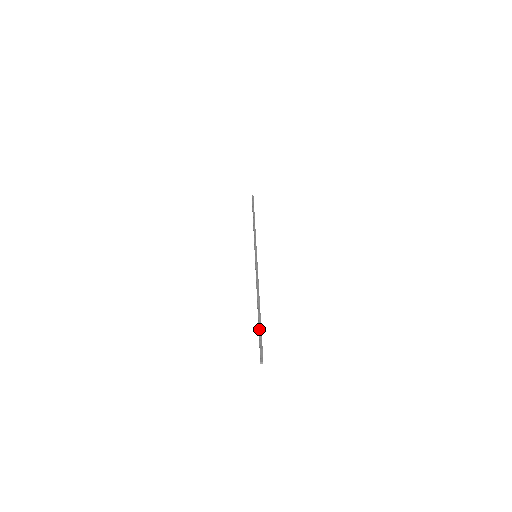
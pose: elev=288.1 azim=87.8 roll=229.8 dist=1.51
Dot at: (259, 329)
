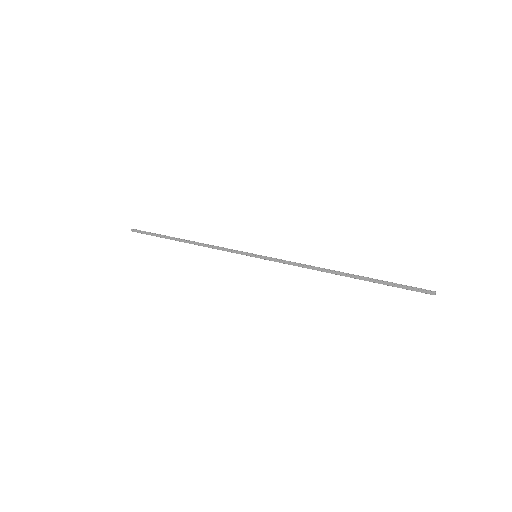
Dot at: (385, 282)
